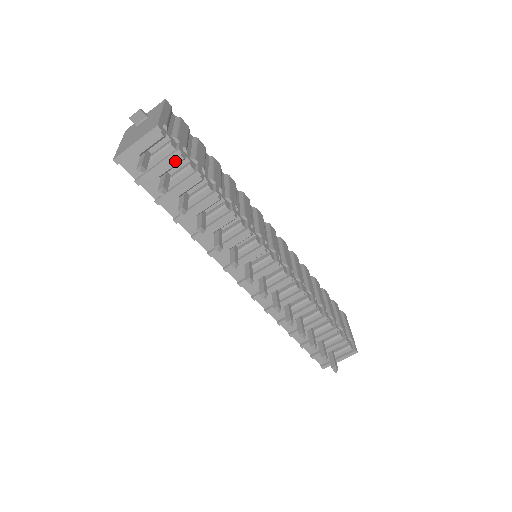
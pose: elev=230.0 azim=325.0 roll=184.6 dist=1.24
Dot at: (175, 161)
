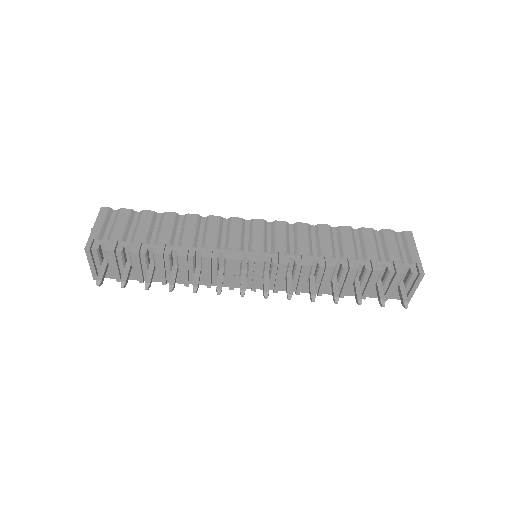
Dot at: (119, 256)
